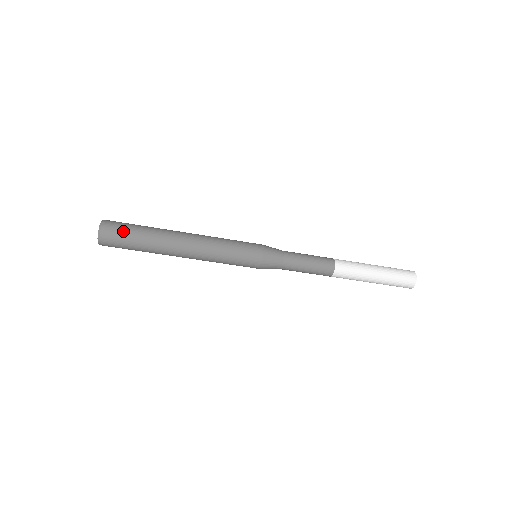
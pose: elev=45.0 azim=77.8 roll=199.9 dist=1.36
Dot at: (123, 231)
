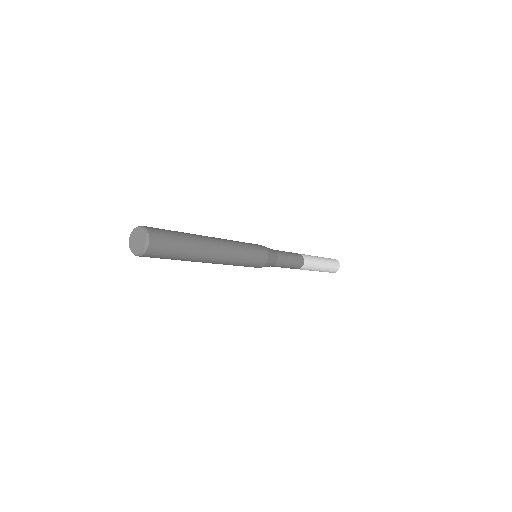
Dot at: (168, 249)
